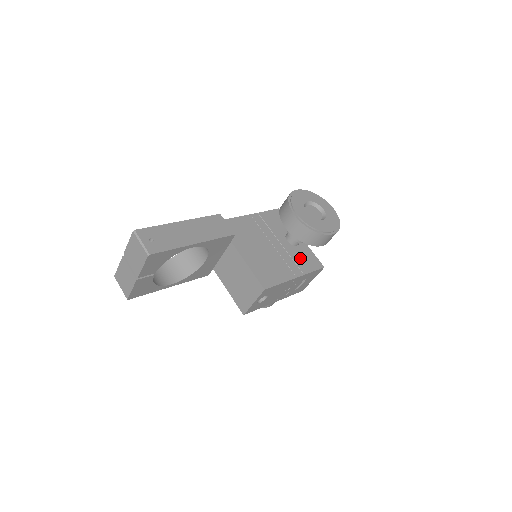
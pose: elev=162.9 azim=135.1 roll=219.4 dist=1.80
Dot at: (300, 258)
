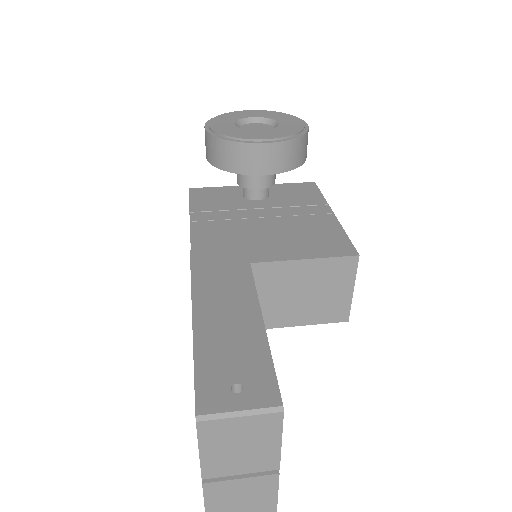
Dot at: (295, 198)
